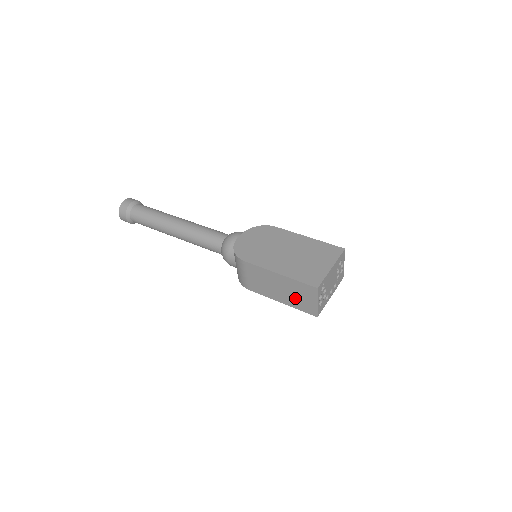
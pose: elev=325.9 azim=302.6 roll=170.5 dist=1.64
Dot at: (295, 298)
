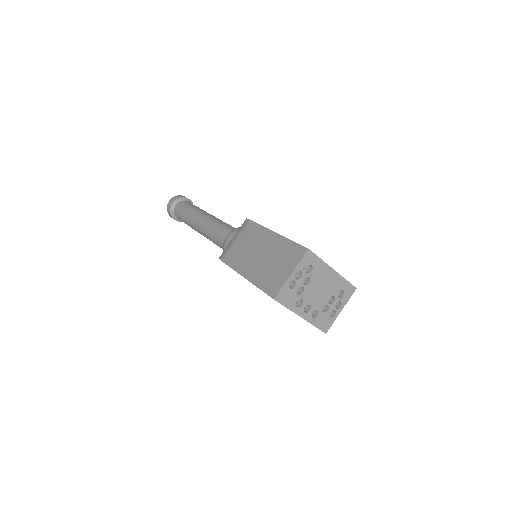
Dot at: (268, 268)
